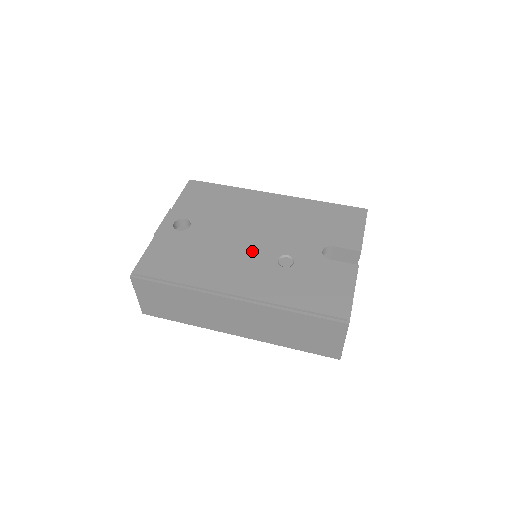
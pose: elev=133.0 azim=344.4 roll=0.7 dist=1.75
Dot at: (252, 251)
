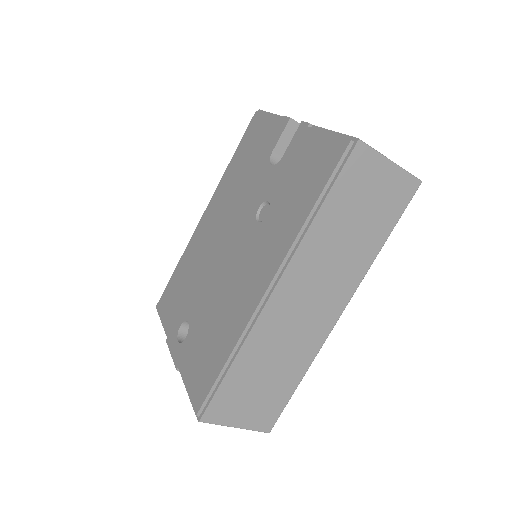
Dot at: (237, 252)
